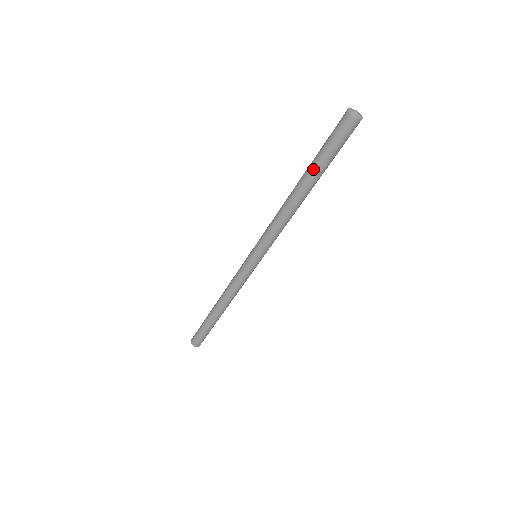
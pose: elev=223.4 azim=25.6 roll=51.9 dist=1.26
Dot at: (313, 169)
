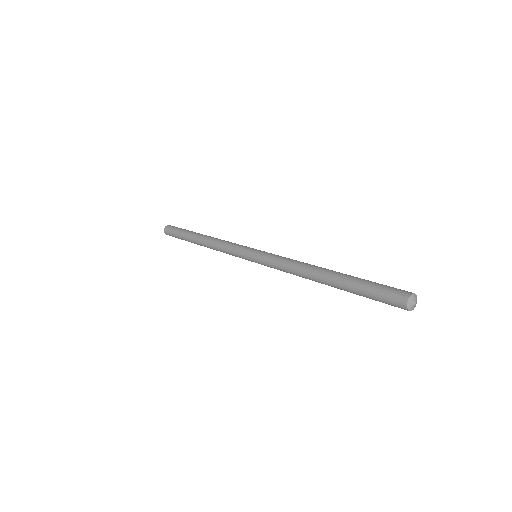
Dot at: (346, 285)
